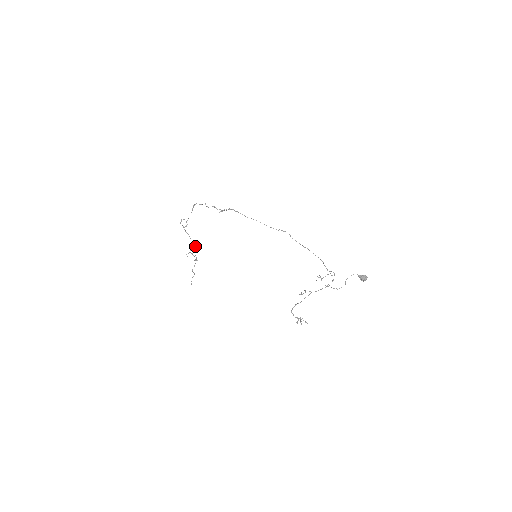
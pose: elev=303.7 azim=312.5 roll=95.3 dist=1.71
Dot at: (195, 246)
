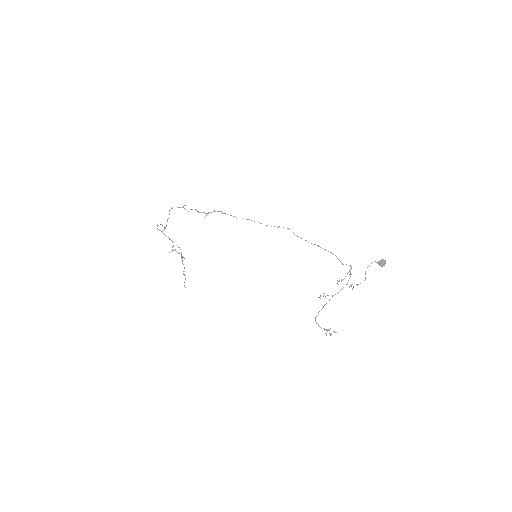
Dot at: (179, 247)
